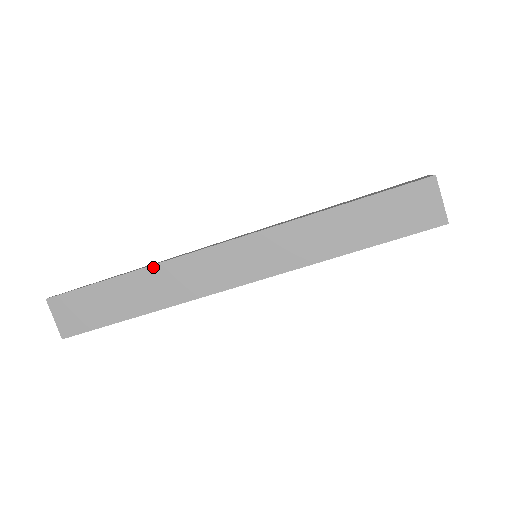
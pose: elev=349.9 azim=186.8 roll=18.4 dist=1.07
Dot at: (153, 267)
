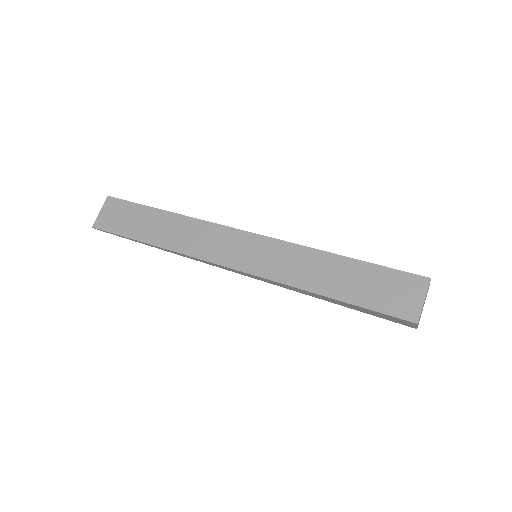
Dot at: (185, 217)
